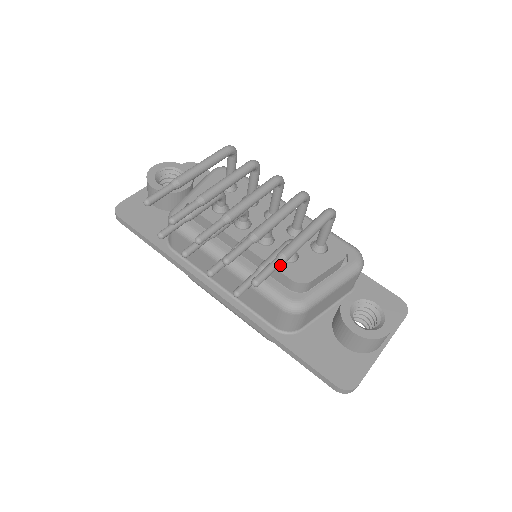
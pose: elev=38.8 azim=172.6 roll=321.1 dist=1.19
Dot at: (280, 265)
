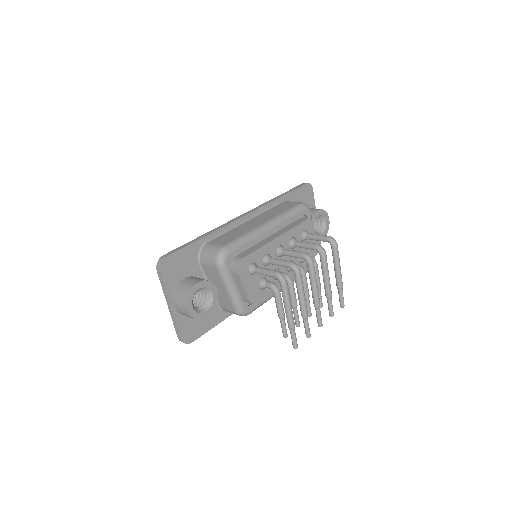
Dot at: (304, 267)
